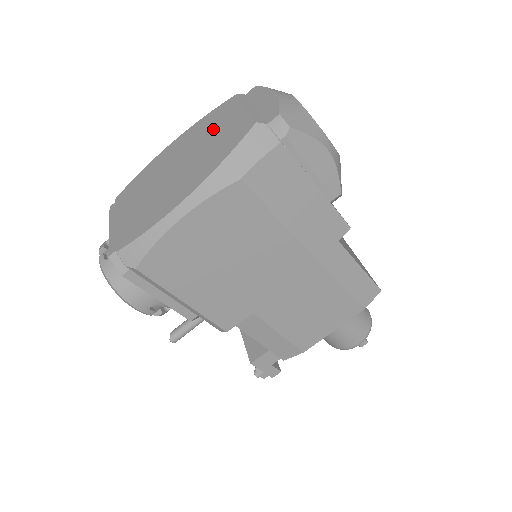
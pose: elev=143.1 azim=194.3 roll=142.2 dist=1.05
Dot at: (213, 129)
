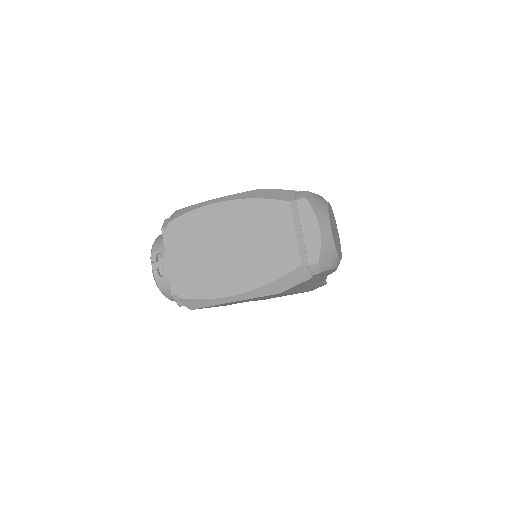
Dot at: (265, 230)
